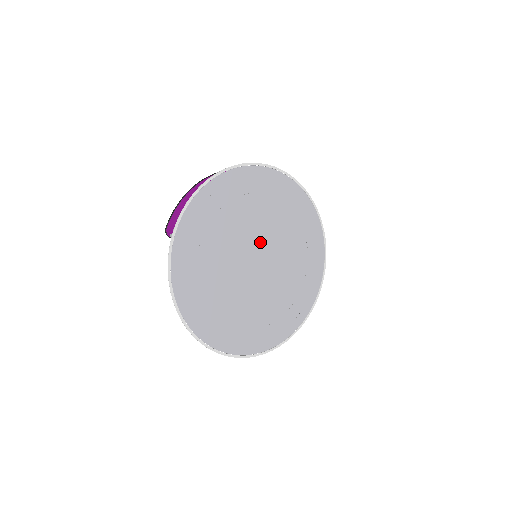
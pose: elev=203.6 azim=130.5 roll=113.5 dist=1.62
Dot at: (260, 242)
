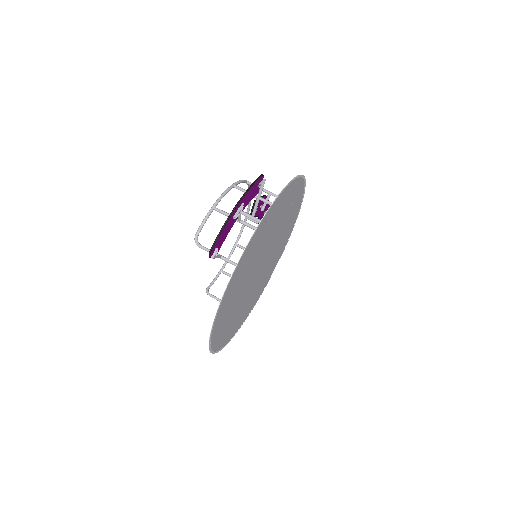
Dot at: (269, 248)
